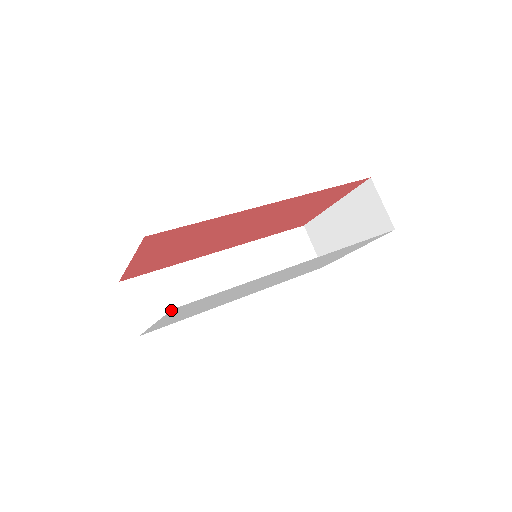
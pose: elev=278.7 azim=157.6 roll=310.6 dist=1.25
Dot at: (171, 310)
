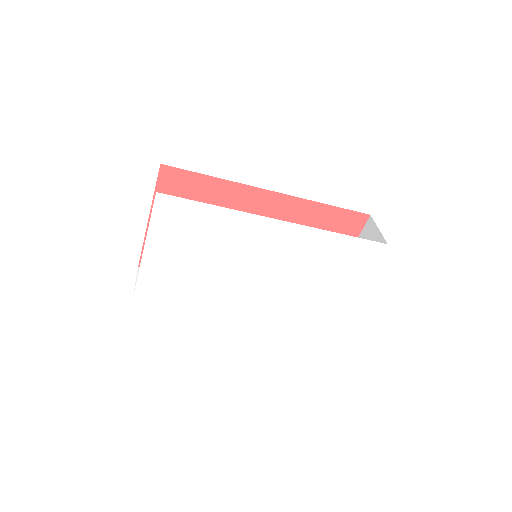
Dot at: (156, 197)
